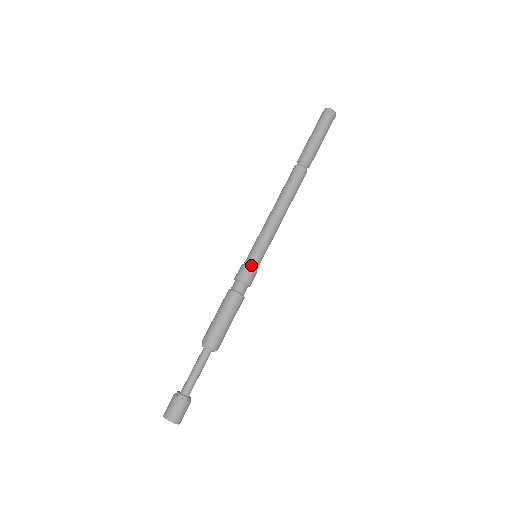
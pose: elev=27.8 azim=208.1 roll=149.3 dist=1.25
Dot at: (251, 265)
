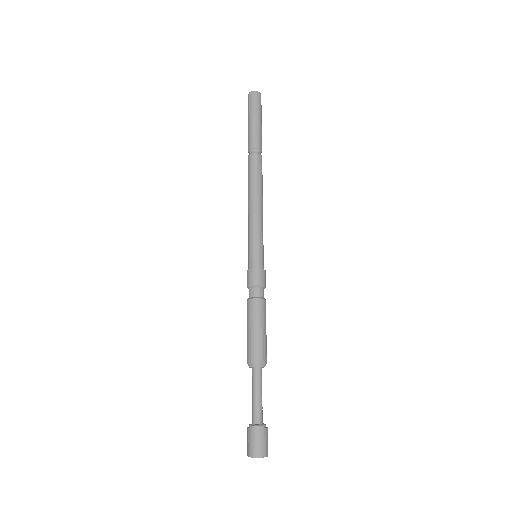
Dot at: (250, 267)
